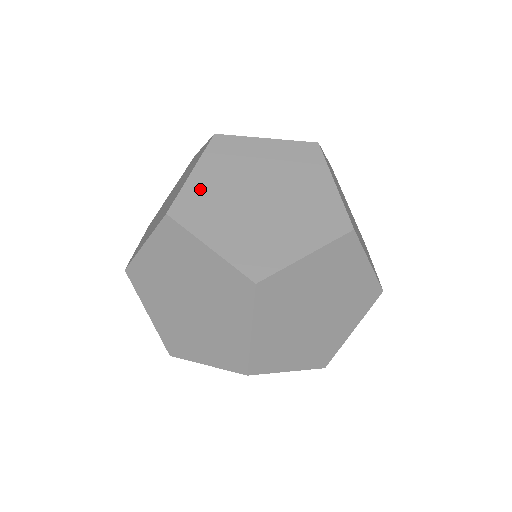
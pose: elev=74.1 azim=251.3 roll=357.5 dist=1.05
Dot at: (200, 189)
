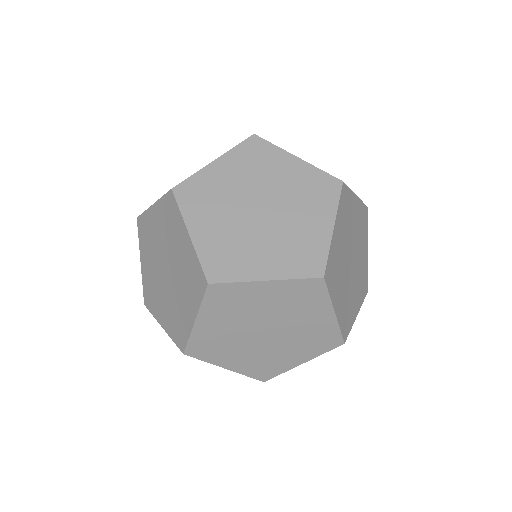
Dot at: (336, 249)
